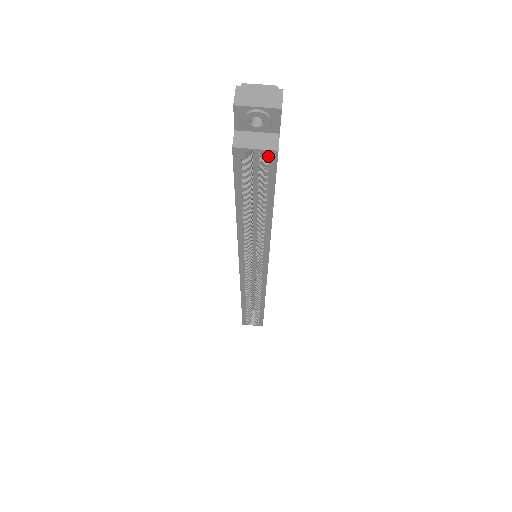
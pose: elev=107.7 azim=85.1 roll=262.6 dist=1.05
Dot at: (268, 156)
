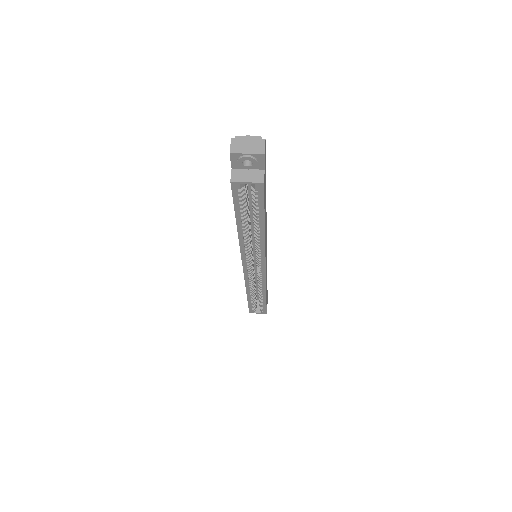
Dot at: (257, 186)
